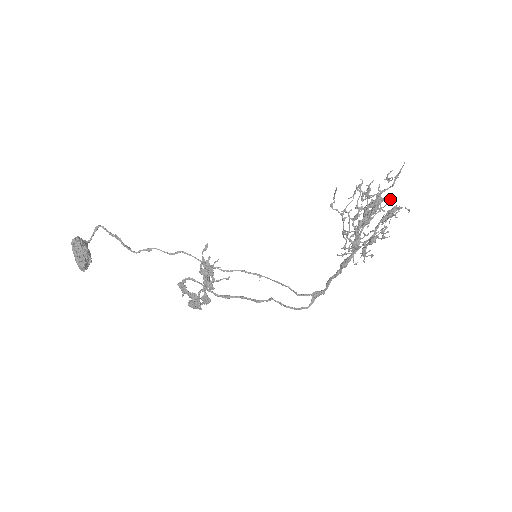
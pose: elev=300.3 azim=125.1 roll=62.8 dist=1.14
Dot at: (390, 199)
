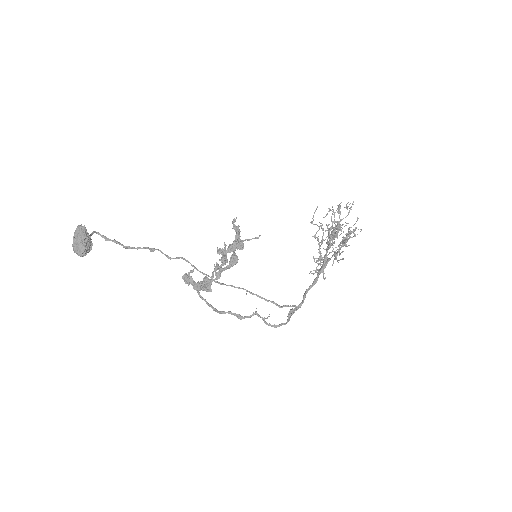
Dot at: (348, 223)
